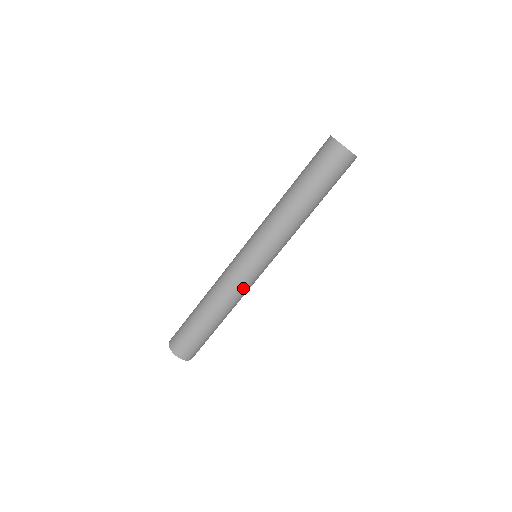
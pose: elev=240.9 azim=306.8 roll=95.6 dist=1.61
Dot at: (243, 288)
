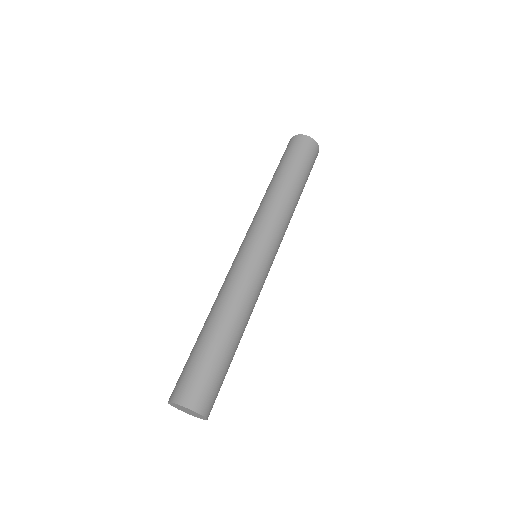
Dot at: (254, 285)
